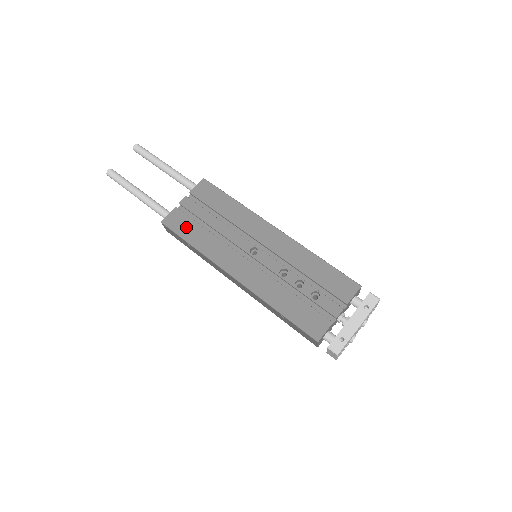
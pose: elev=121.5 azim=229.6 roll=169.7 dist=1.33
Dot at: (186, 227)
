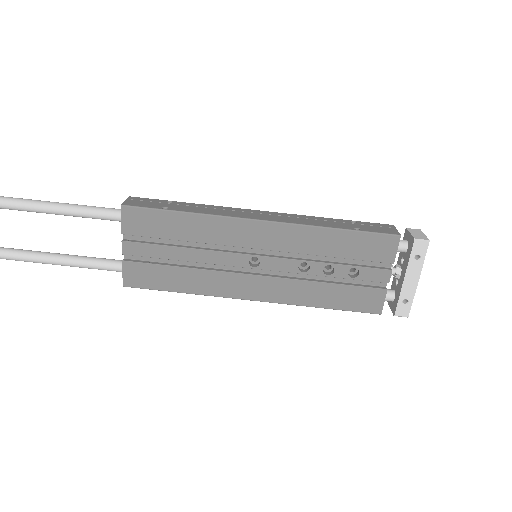
Dot at: (156, 277)
